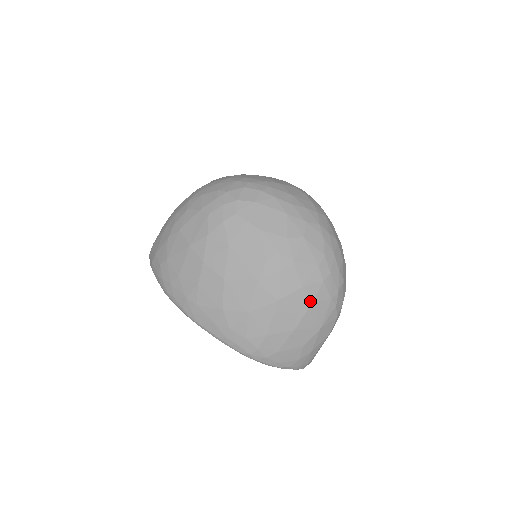
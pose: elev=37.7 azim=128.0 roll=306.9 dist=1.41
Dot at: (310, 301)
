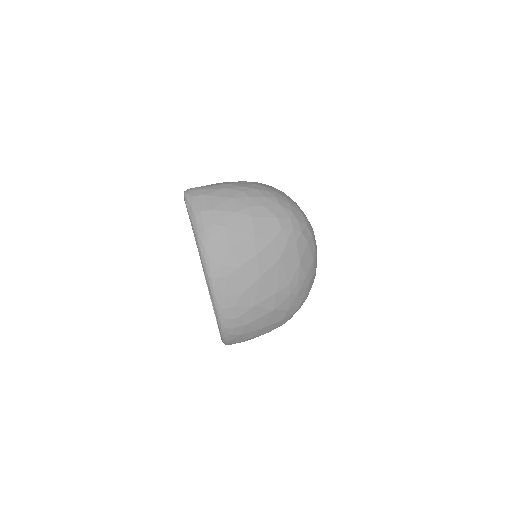
Dot at: (282, 318)
